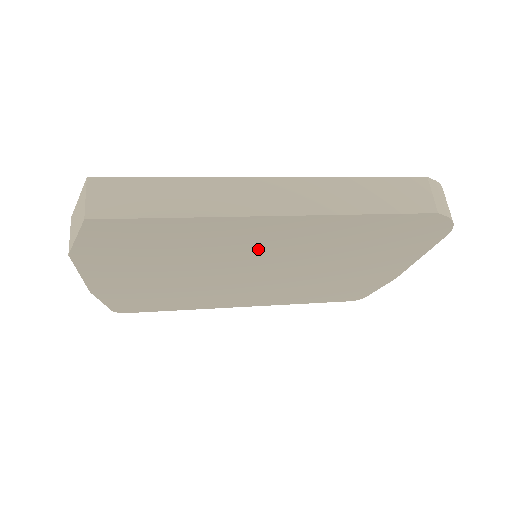
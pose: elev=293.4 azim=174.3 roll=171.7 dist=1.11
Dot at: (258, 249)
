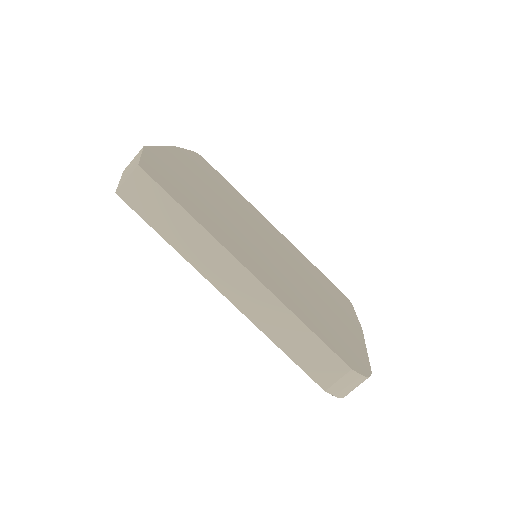
Dot at: occluded
